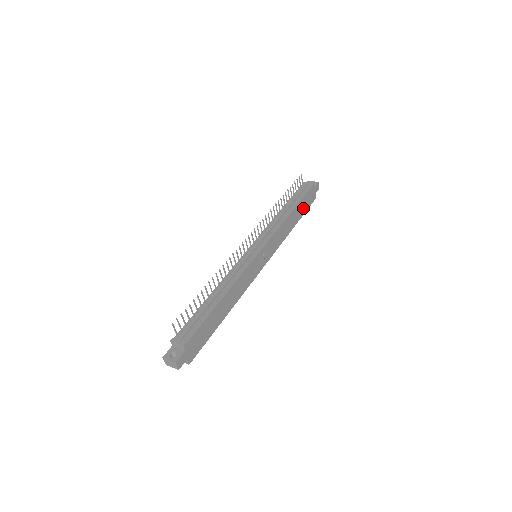
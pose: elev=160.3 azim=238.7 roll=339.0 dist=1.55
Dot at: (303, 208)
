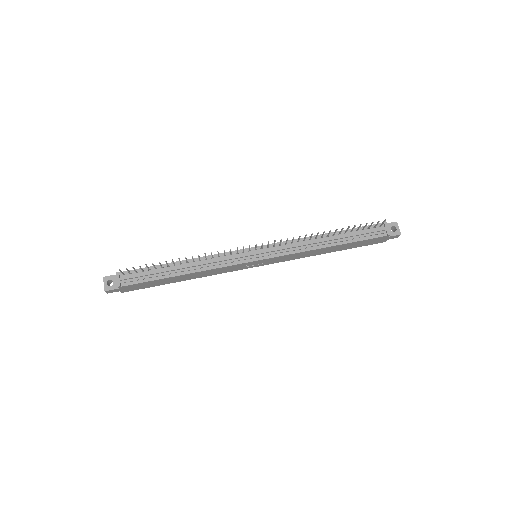
Dot at: (354, 245)
